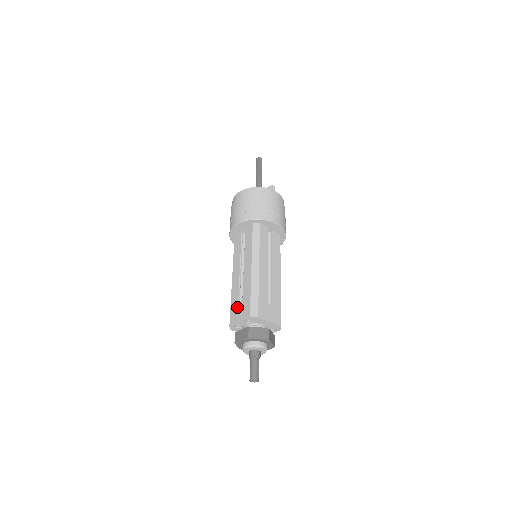
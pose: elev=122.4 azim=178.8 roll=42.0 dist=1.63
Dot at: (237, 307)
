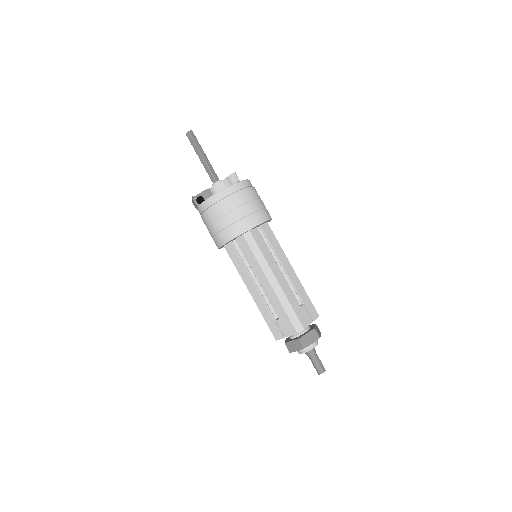
Dot at: (275, 323)
